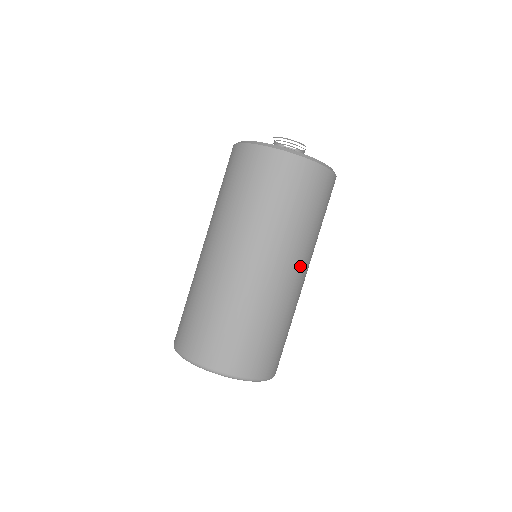
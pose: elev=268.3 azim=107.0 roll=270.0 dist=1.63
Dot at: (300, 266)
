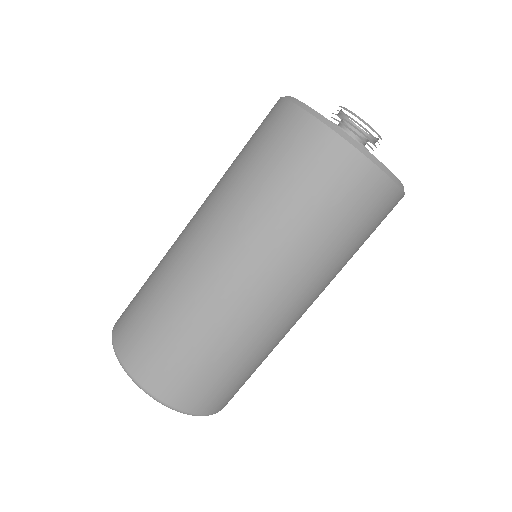
Dot at: (299, 298)
